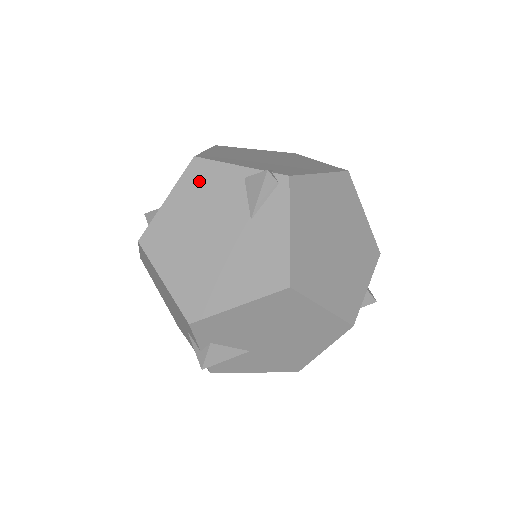
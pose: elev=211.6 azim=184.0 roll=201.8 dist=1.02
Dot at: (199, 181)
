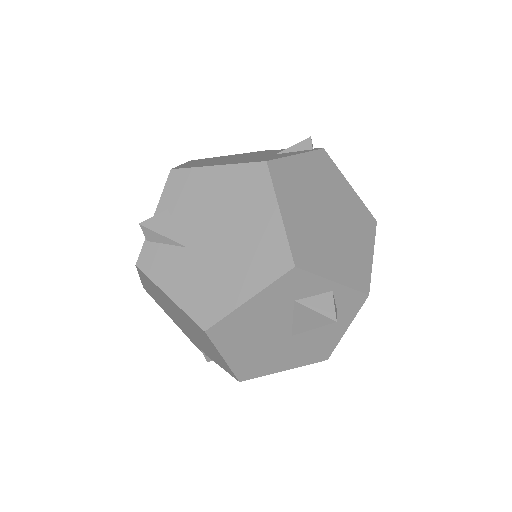
Dot at: (261, 152)
